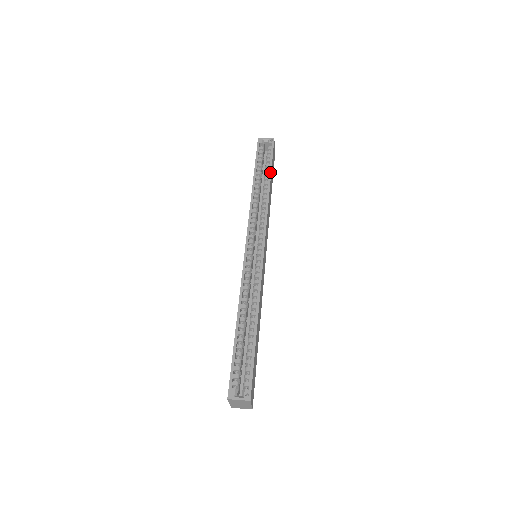
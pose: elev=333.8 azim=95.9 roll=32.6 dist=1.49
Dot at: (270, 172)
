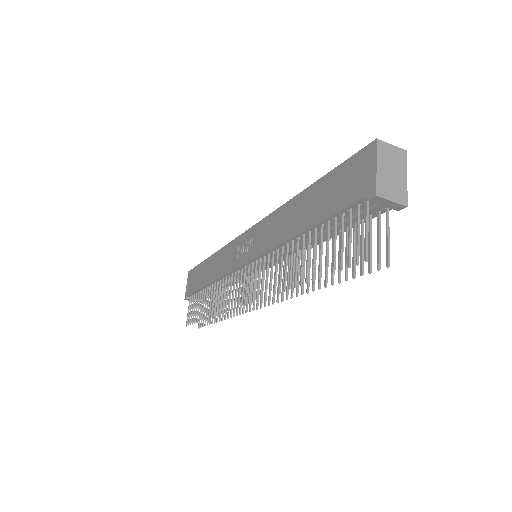
Dot at: occluded
